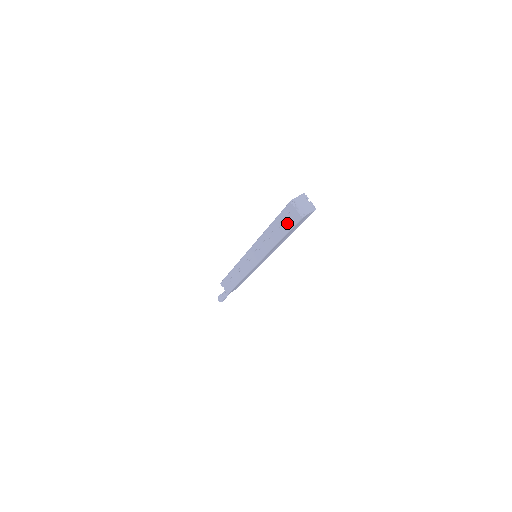
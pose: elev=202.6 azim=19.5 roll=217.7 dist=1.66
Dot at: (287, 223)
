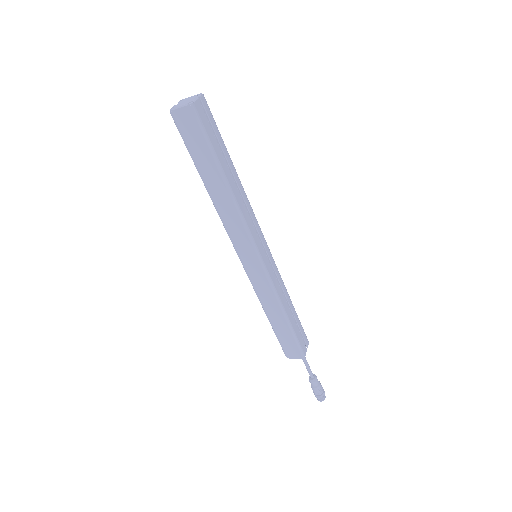
Dot at: occluded
